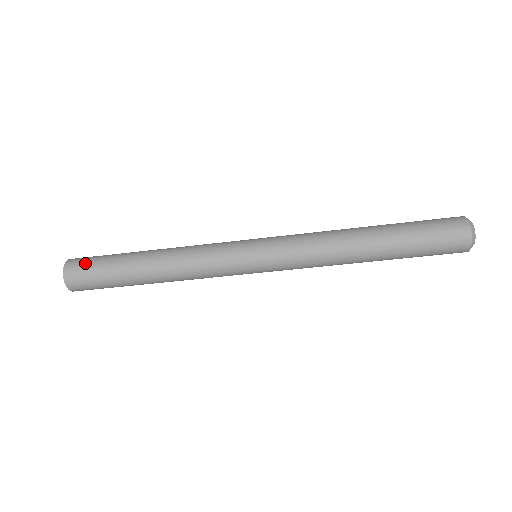
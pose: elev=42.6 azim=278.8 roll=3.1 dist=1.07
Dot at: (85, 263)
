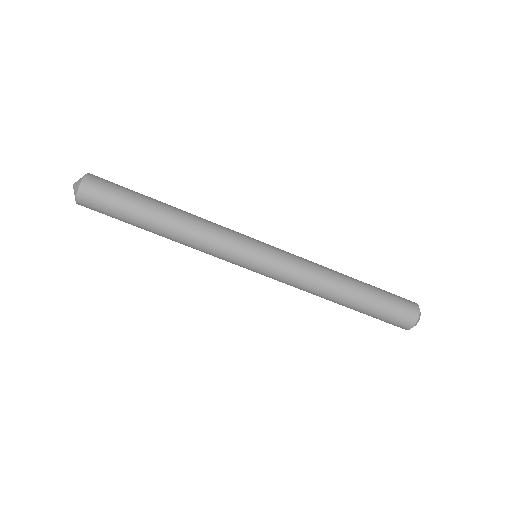
Dot at: occluded
